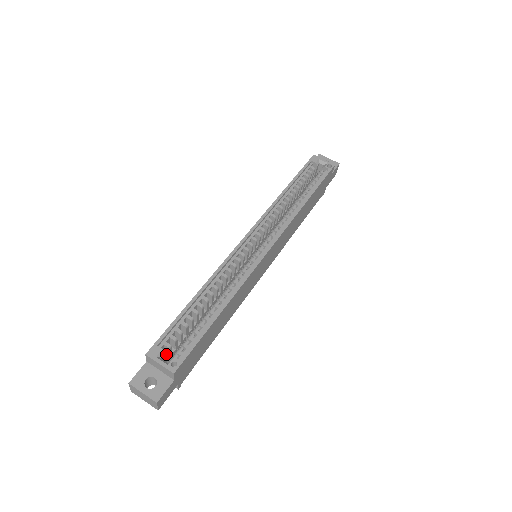
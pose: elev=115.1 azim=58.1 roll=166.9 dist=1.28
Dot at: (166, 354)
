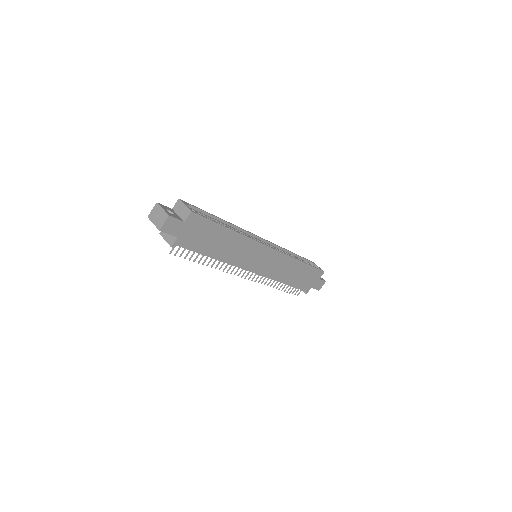
Dot at: occluded
